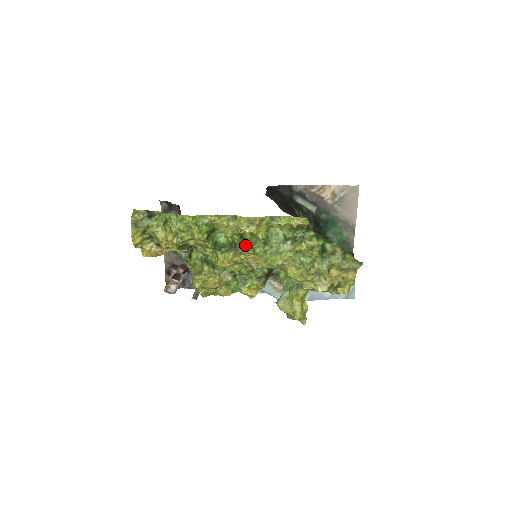
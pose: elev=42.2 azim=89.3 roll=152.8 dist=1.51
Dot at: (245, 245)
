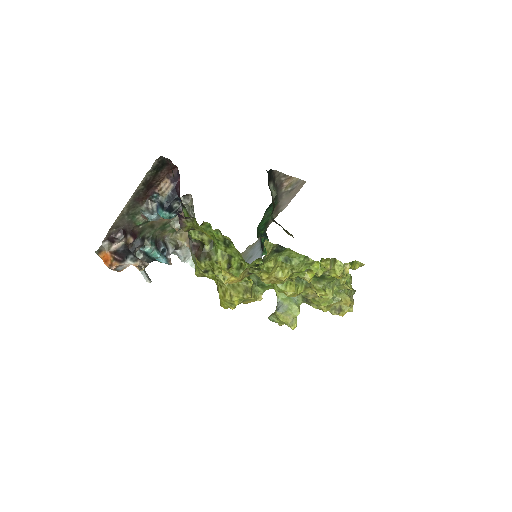
Dot at: occluded
